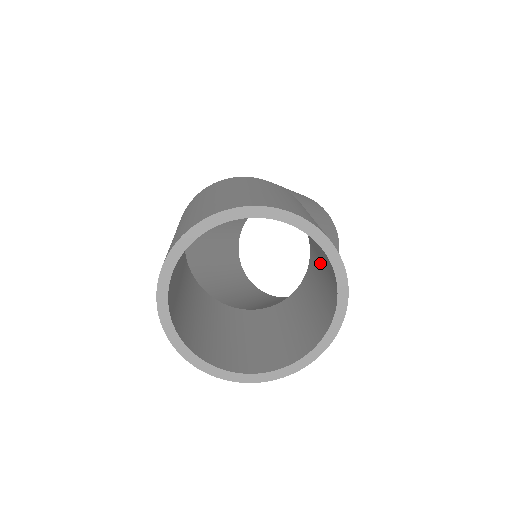
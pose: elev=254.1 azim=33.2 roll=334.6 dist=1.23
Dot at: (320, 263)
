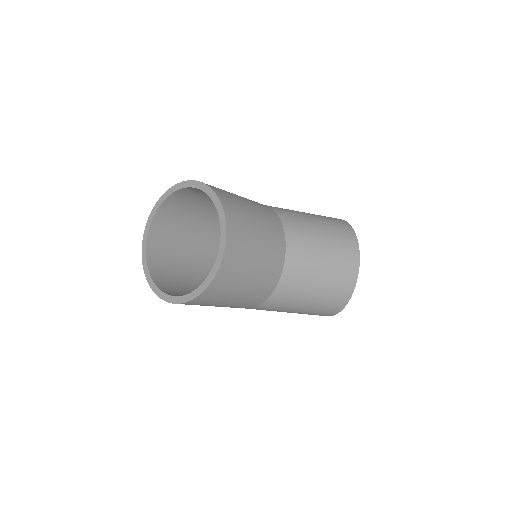
Dot at: occluded
